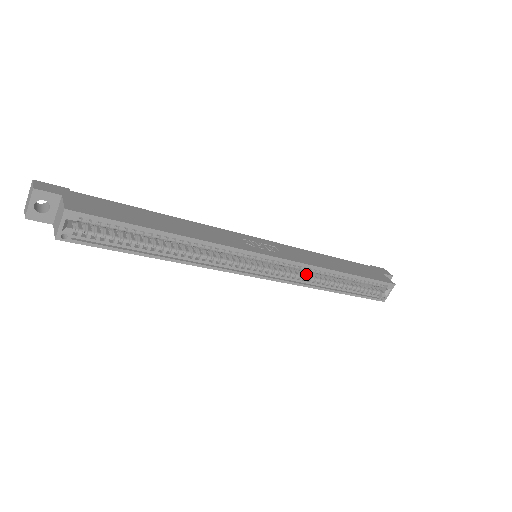
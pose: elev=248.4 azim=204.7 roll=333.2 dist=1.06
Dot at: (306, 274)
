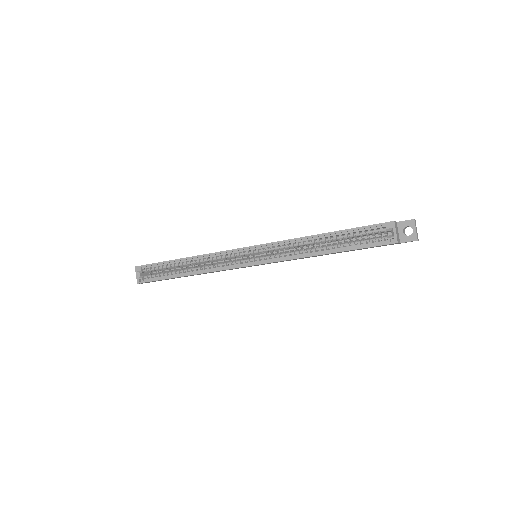
Dot at: (295, 251)
